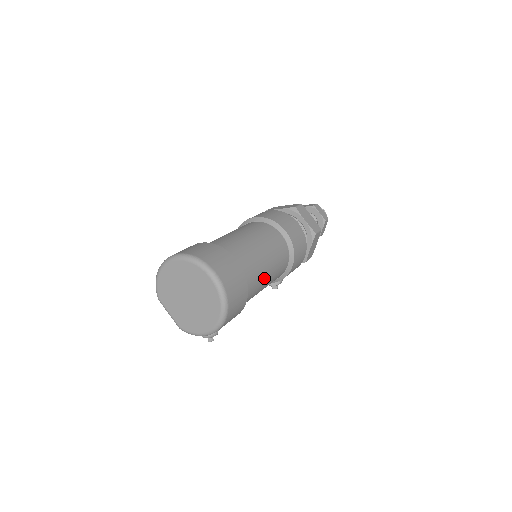
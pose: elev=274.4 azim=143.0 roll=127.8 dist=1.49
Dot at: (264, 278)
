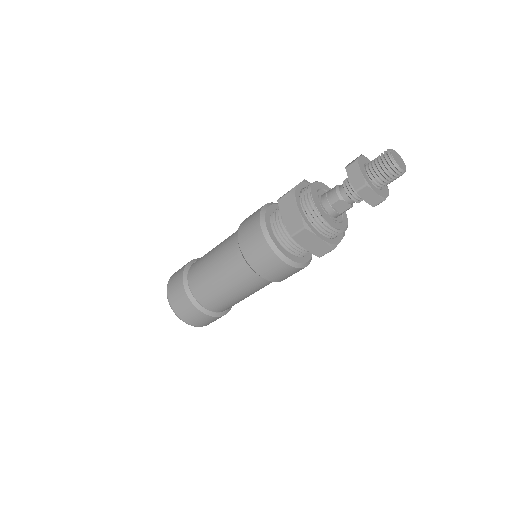
Dot at: occluded
